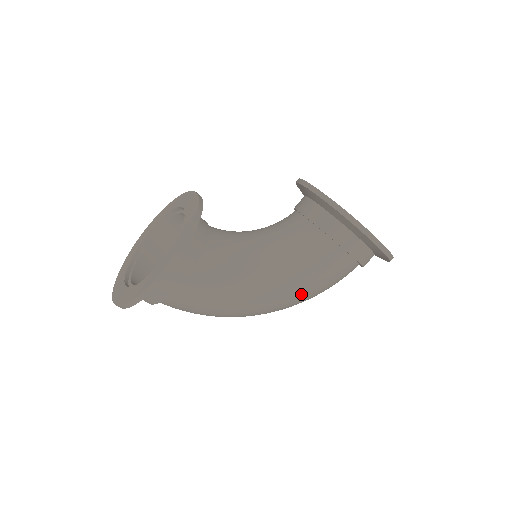
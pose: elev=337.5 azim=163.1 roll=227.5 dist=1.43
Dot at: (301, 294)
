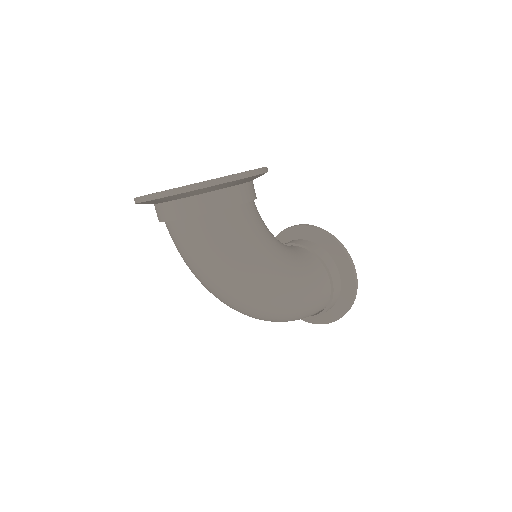
Dot at: (296, 295)
